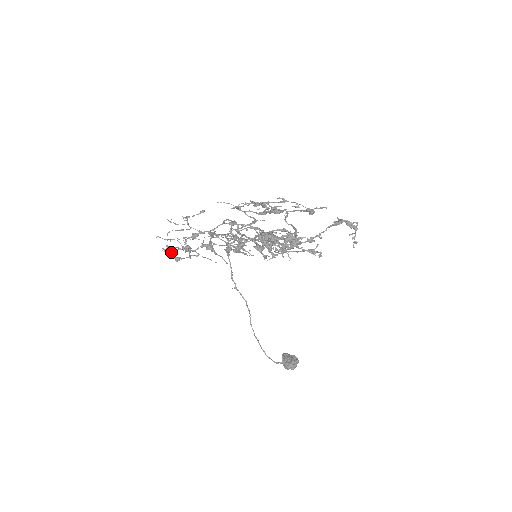
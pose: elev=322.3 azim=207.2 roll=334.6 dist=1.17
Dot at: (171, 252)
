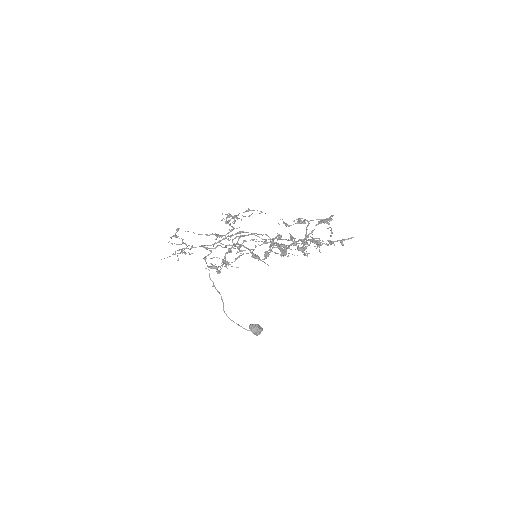
Dot at: (217, 268)
